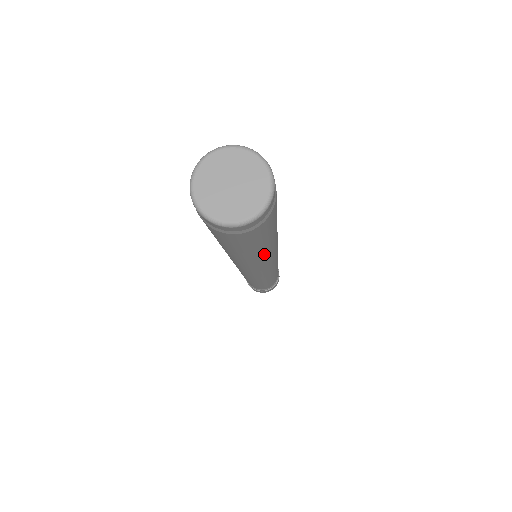
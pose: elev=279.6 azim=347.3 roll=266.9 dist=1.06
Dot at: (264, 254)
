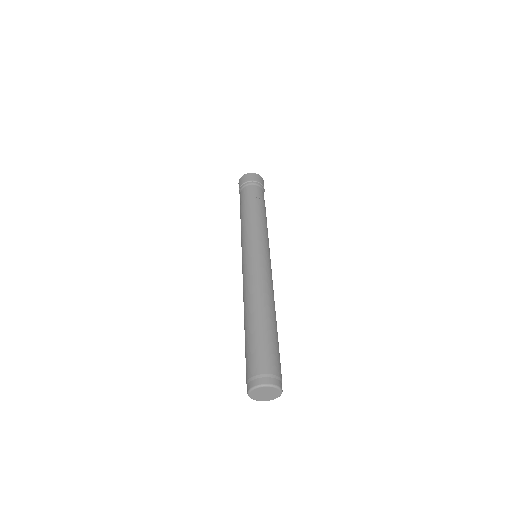
Dot at: occluded
